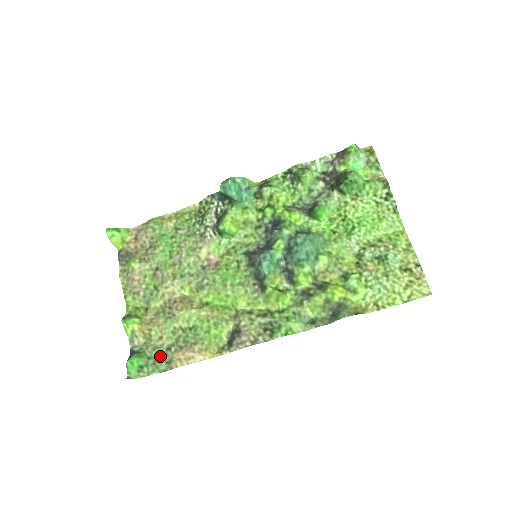
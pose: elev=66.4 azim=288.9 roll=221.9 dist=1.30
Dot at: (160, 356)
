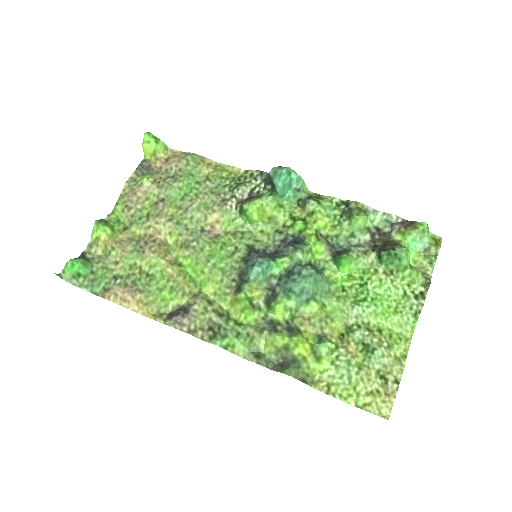
Dot at: (103, 278)
